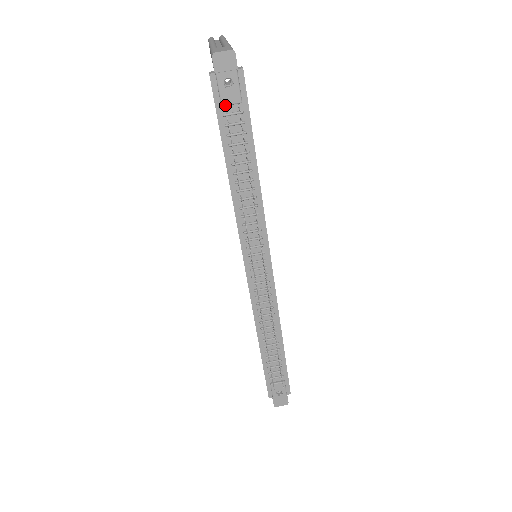
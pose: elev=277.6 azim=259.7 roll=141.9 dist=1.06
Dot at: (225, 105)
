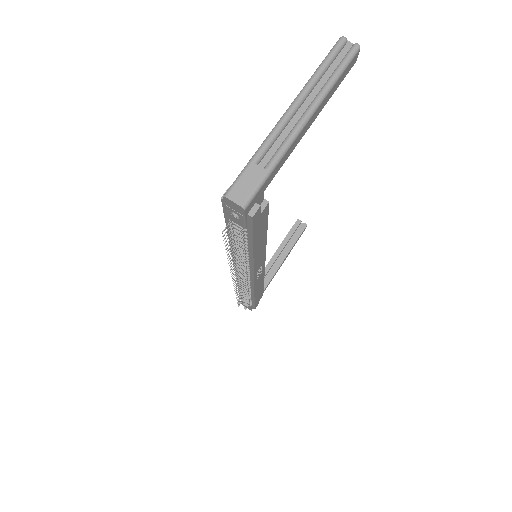
Dot at: (230, 219)
